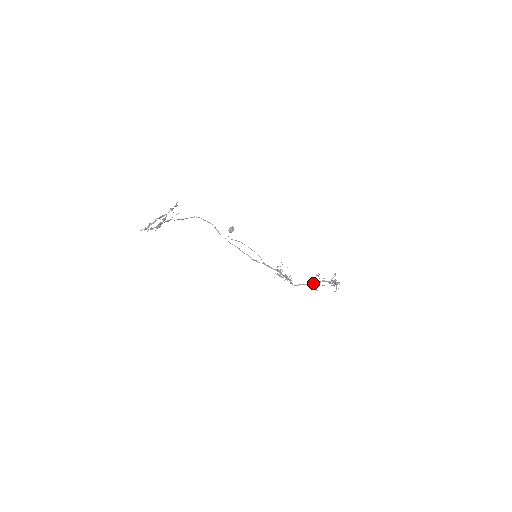
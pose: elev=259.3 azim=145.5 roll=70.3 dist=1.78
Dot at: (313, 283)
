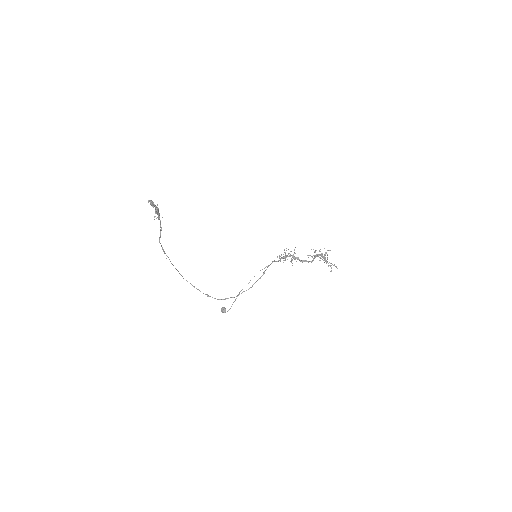
Dot at: (314, 257)
